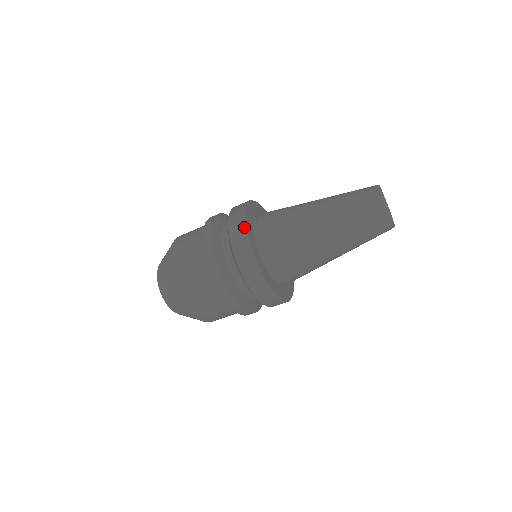
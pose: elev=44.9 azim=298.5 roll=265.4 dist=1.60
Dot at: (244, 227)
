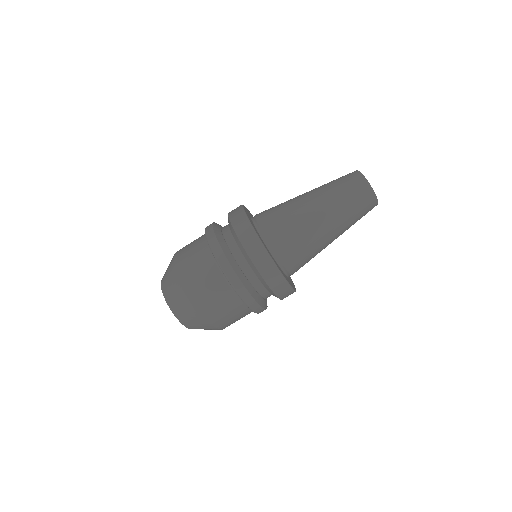
Dot at: (248, 221)
